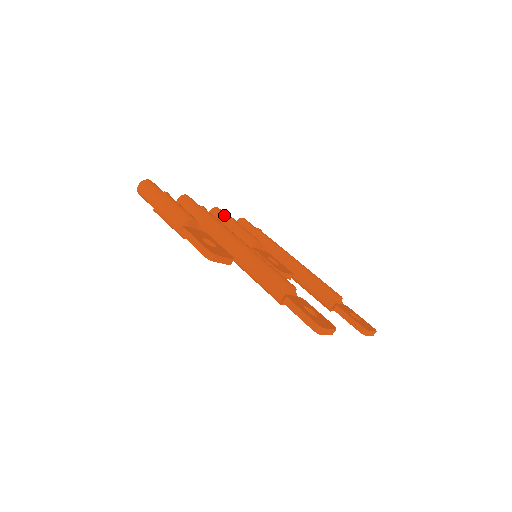
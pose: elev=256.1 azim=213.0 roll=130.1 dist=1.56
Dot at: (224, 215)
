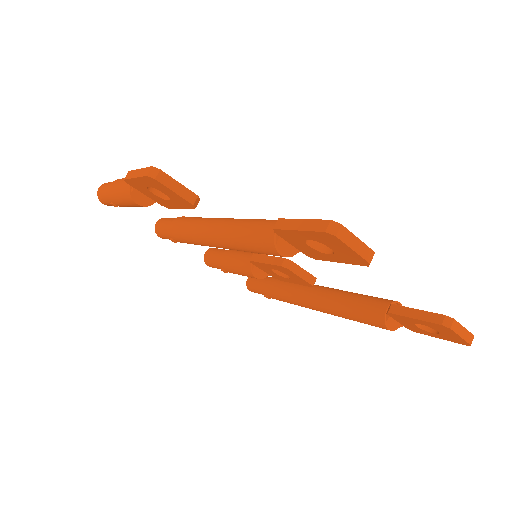
Dot at: (222, 249)
